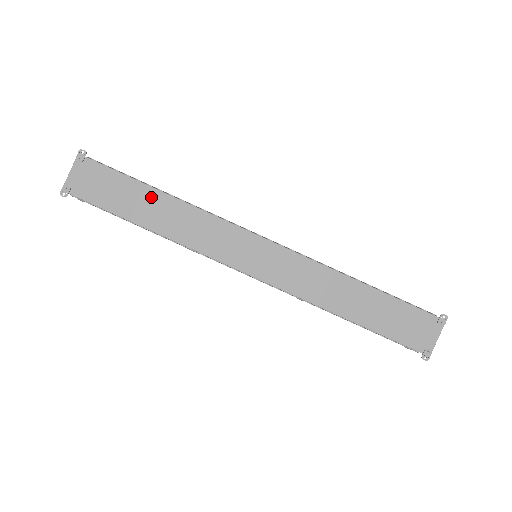
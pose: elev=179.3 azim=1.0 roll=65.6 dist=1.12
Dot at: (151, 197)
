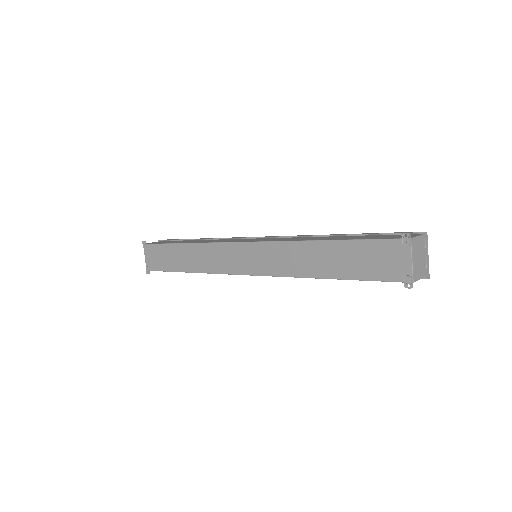
Dot at: (180, 250)
